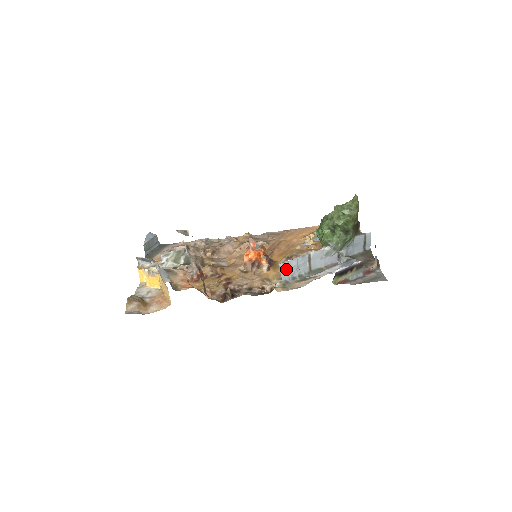
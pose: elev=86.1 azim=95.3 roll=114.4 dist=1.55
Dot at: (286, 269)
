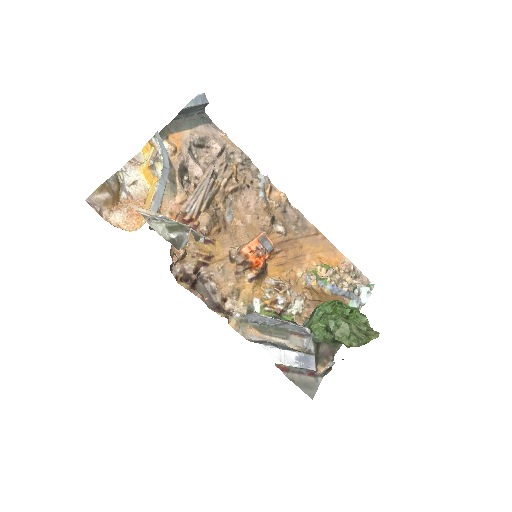
Dot at: (256, 316)
